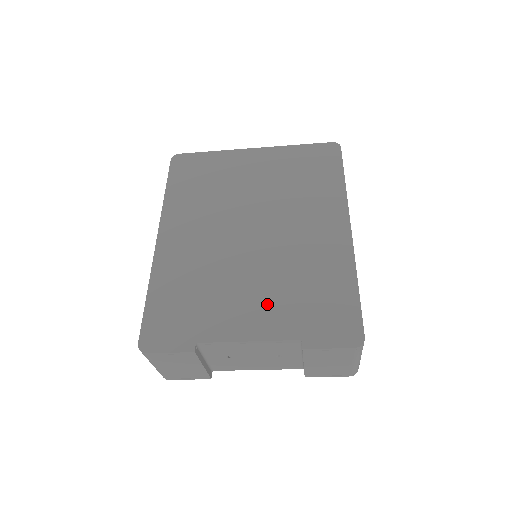
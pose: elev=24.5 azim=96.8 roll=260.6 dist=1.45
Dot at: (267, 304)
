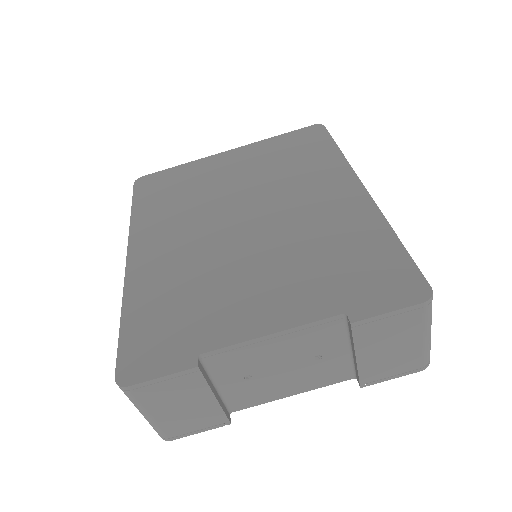
Dot at: (285, 286)
